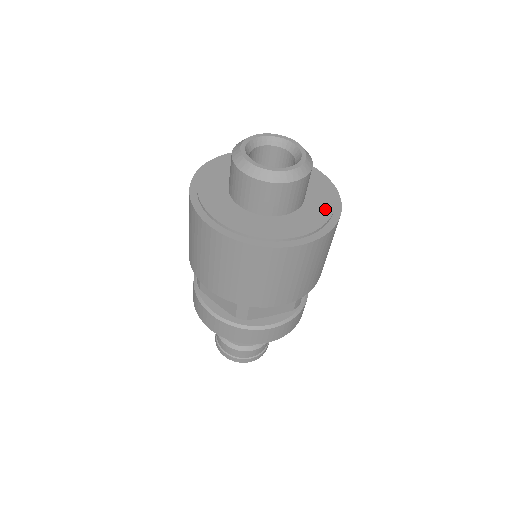
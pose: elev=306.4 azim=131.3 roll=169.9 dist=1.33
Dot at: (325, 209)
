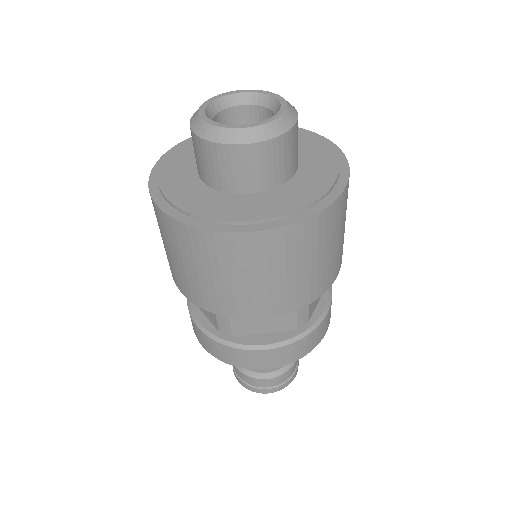
Dot at: (316, 144)
